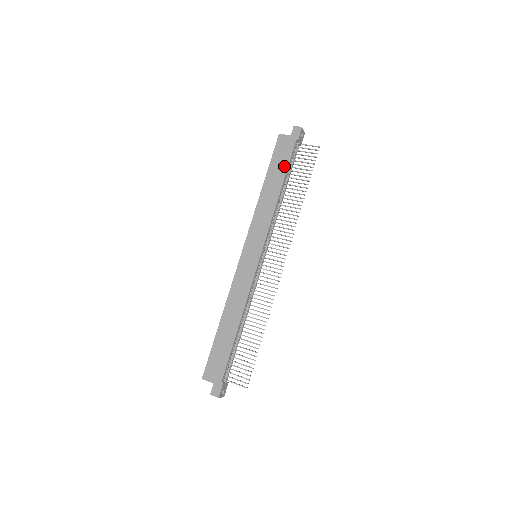
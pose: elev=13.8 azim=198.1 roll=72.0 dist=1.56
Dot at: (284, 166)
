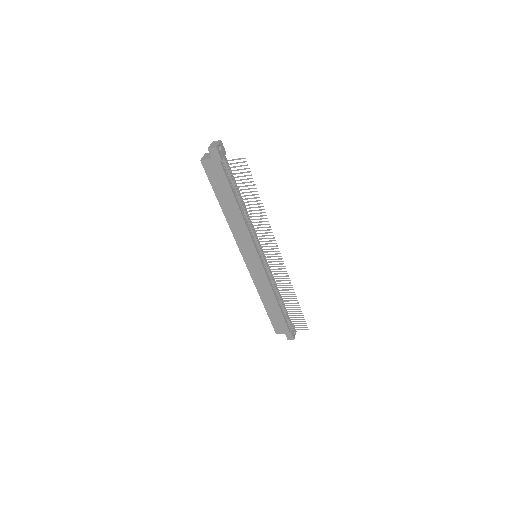
Dot at: (227, 188)
